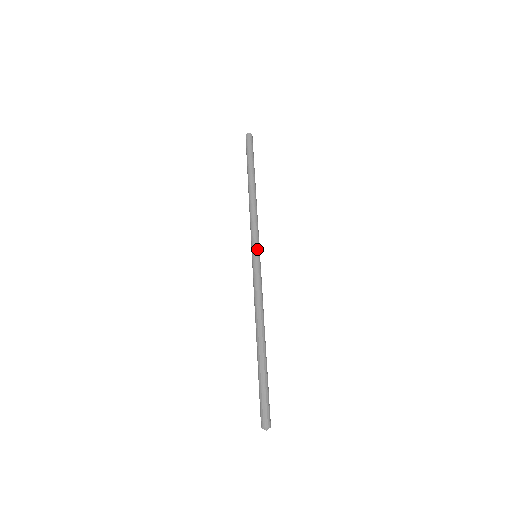
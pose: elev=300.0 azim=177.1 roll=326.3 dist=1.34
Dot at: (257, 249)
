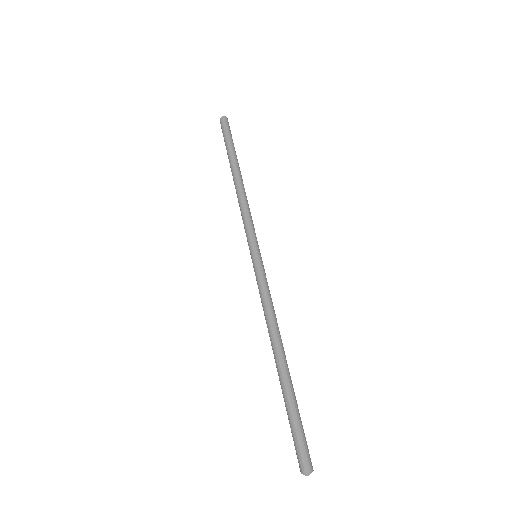
Dot at: (254, 247)
